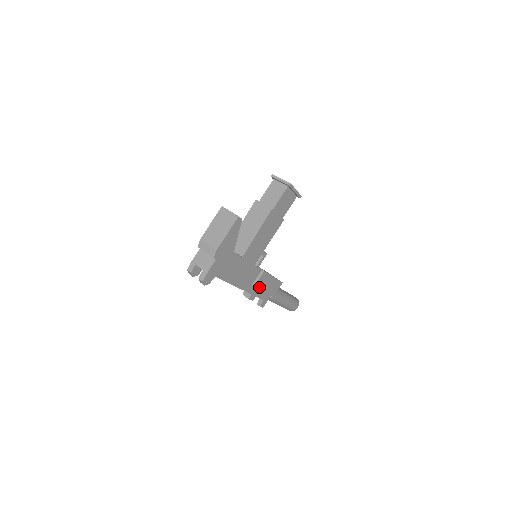
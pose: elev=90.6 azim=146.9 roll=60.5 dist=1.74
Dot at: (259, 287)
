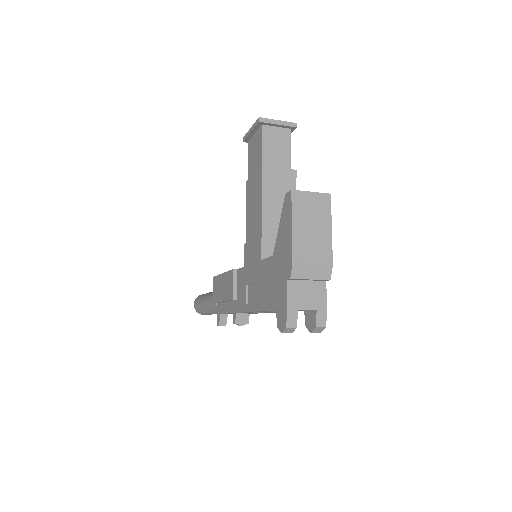
Dot at: occluded
